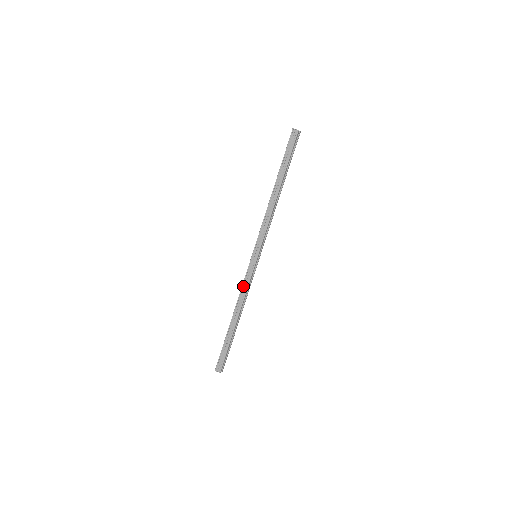
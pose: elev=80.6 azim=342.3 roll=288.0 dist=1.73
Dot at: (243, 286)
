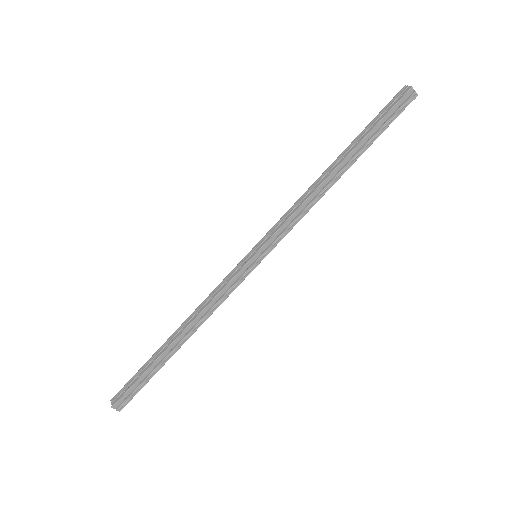
Dot at: (215, 292)
